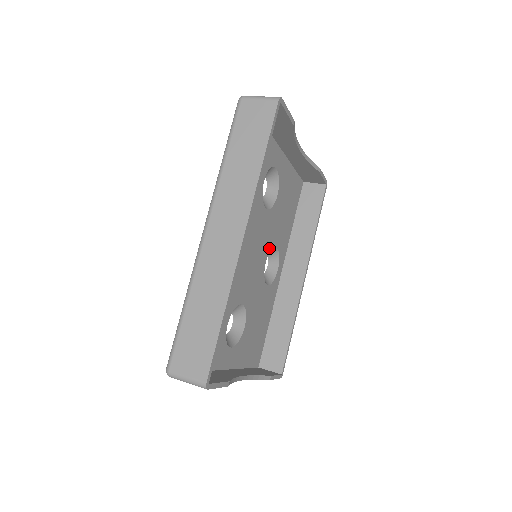
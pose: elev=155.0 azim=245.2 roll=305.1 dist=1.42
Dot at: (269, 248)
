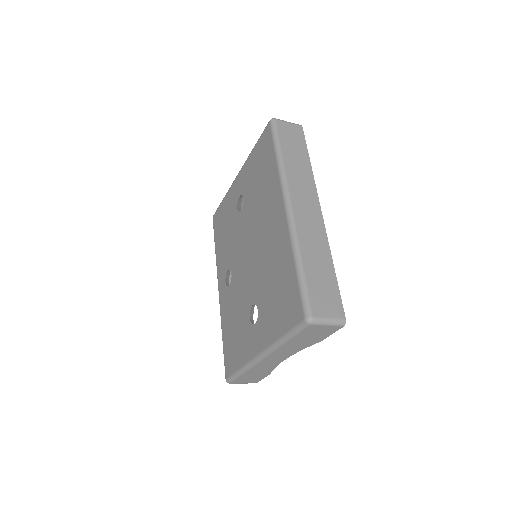
Dot at: occluded
